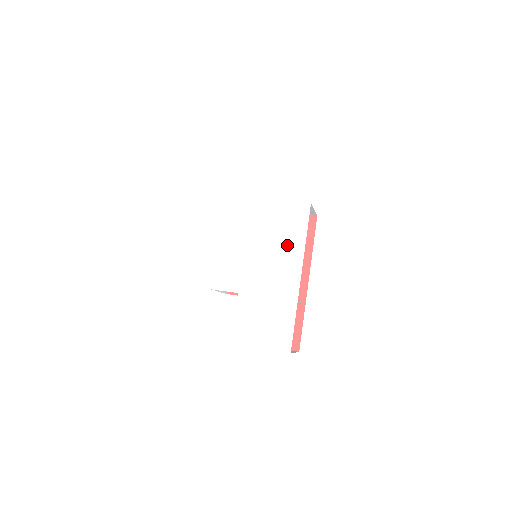
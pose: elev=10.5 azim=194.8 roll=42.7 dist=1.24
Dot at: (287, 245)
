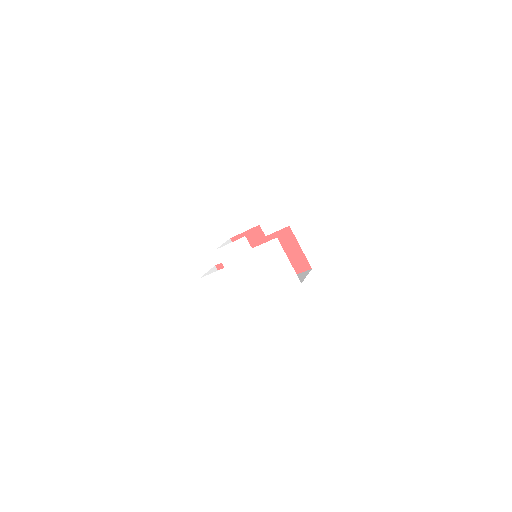
Dot at: (268, 282)
